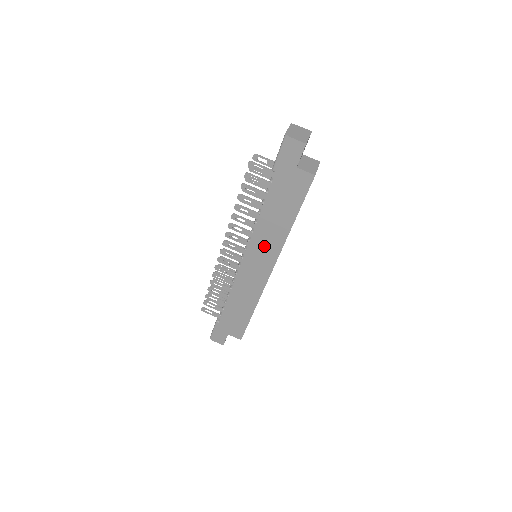
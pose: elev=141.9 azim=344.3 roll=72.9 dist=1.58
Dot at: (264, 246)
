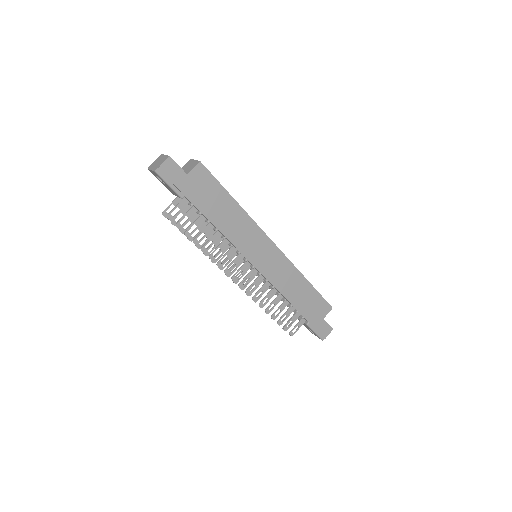
Dot at: (249, 240)
